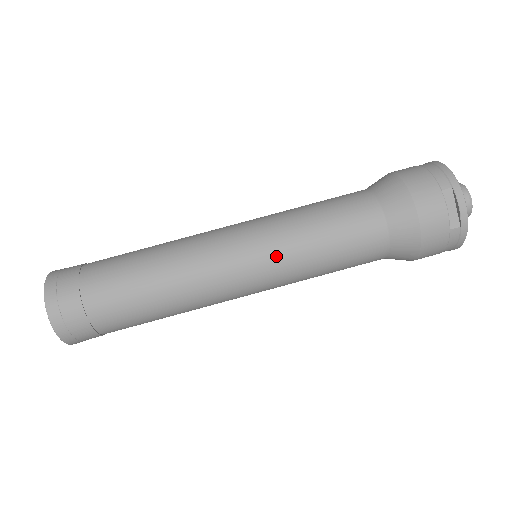
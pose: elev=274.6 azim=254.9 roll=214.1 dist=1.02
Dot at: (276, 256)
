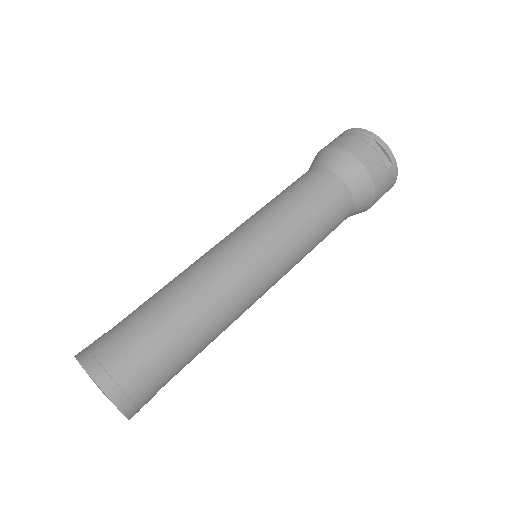
Dot at: (281, 240)
